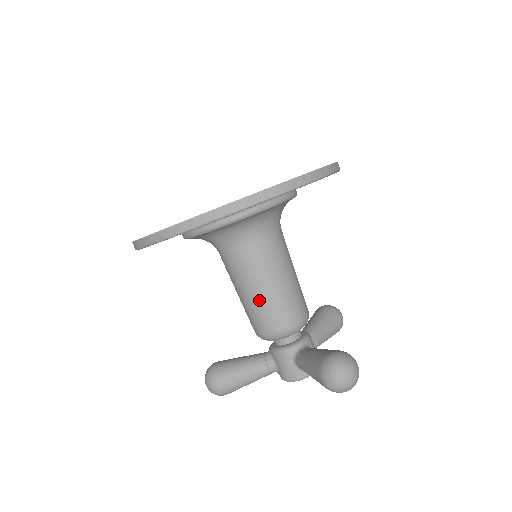
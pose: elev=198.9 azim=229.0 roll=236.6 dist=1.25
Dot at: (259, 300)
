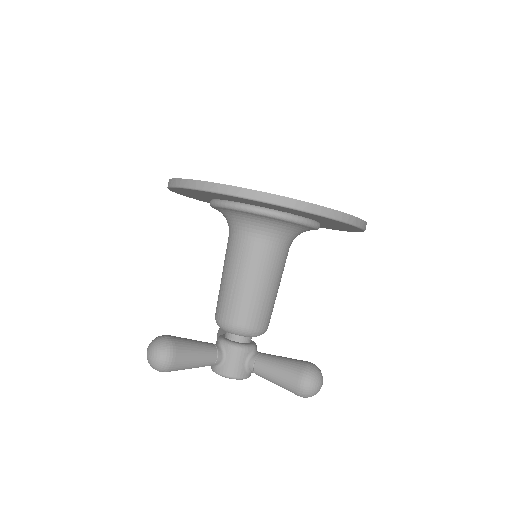
Dot at: (259, 295)
